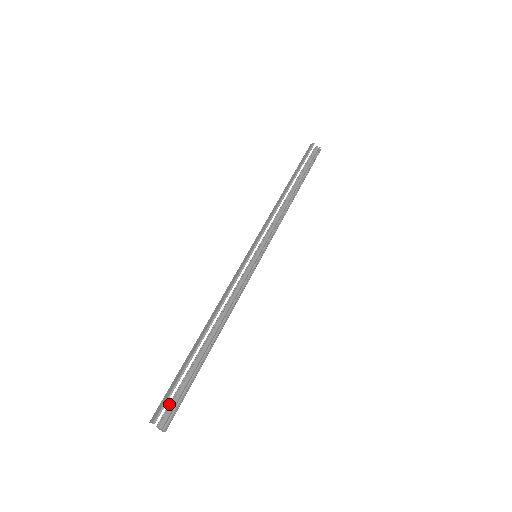
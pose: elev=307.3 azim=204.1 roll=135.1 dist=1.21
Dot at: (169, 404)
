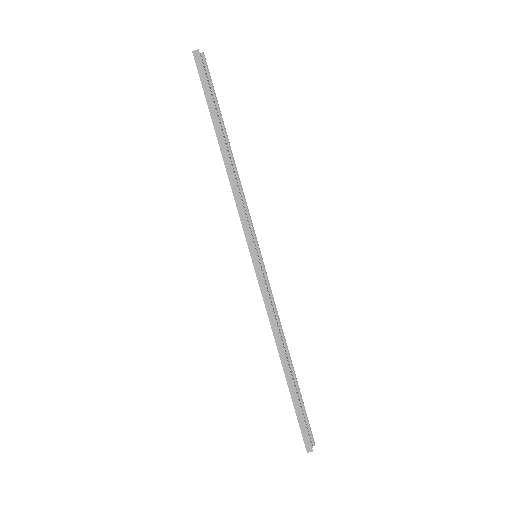
Dot at: (304, 429)
